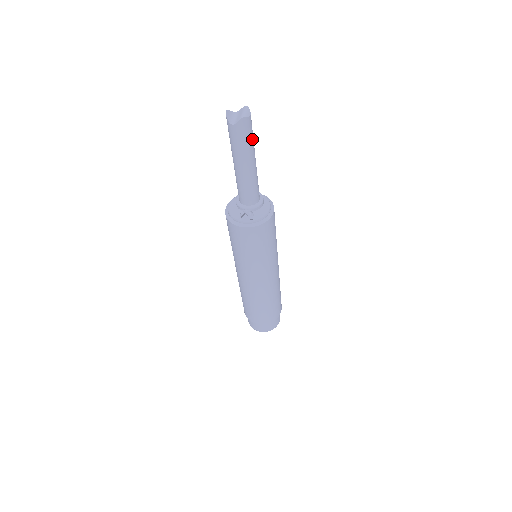
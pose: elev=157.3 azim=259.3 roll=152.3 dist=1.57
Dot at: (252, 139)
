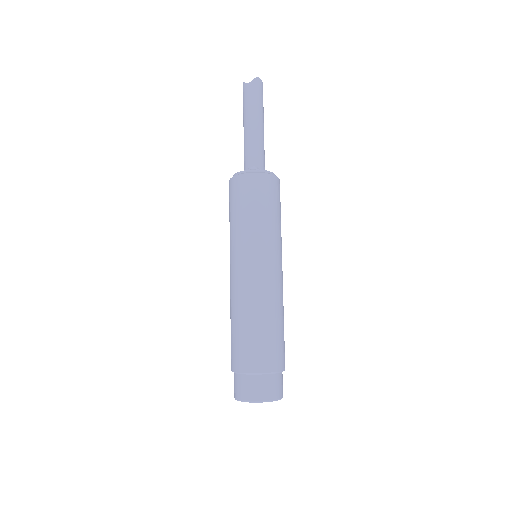
Dot at: occluded
